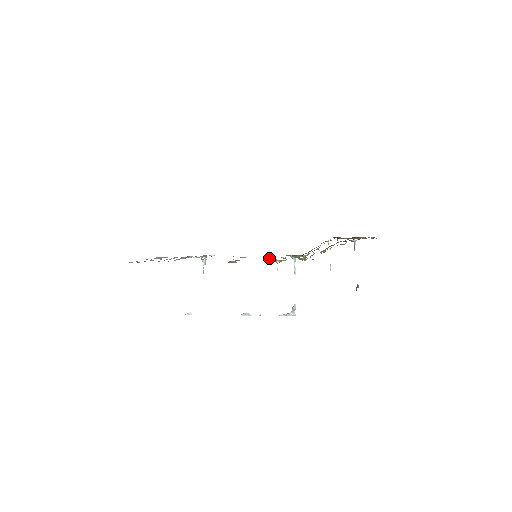
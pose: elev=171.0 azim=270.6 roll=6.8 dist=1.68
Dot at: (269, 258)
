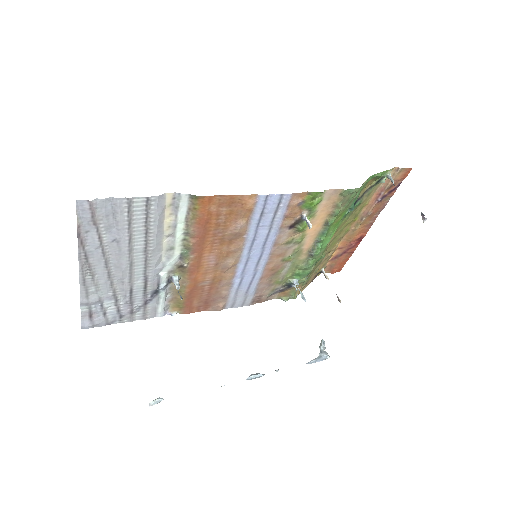
Dot at: (272, 263)
